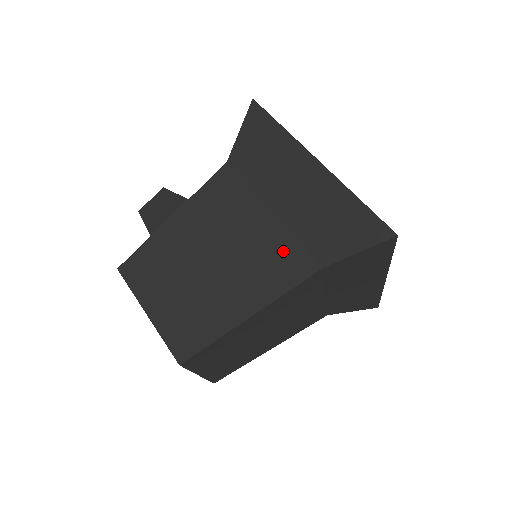
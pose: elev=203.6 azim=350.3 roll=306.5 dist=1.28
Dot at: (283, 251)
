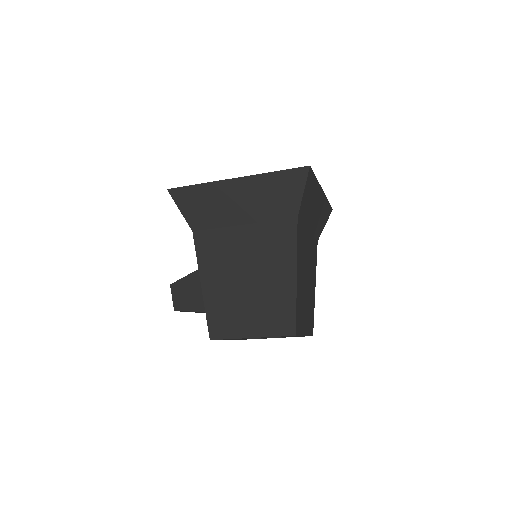
Dot at: (272, 234)
